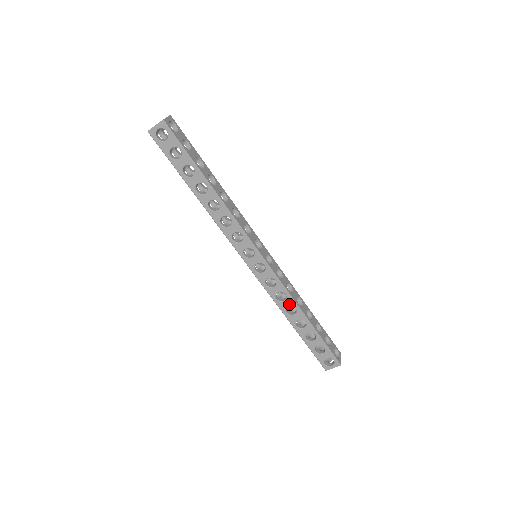
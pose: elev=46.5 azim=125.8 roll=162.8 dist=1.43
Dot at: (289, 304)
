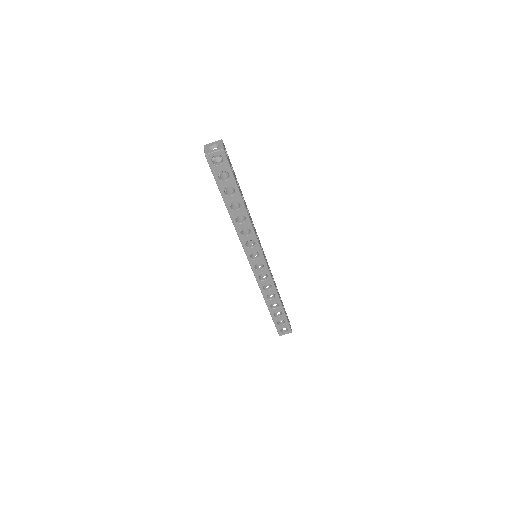
Dot at: (271, 292)
